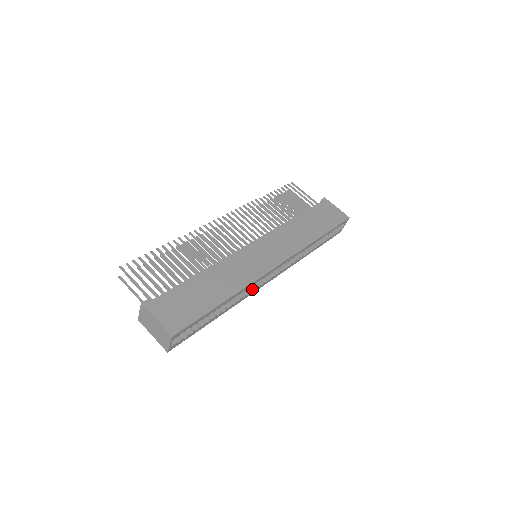
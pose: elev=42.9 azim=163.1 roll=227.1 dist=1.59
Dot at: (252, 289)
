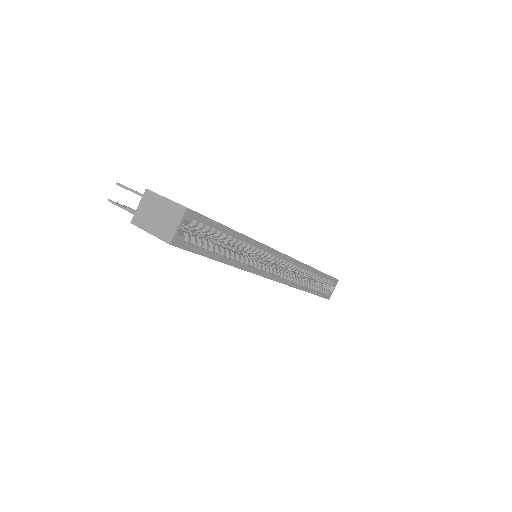
Dot at: (257, 268)
